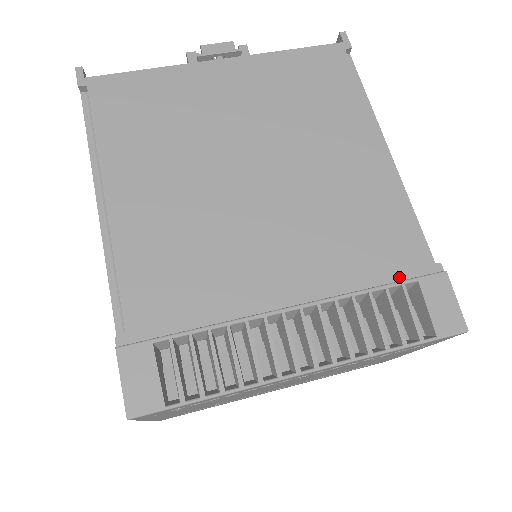
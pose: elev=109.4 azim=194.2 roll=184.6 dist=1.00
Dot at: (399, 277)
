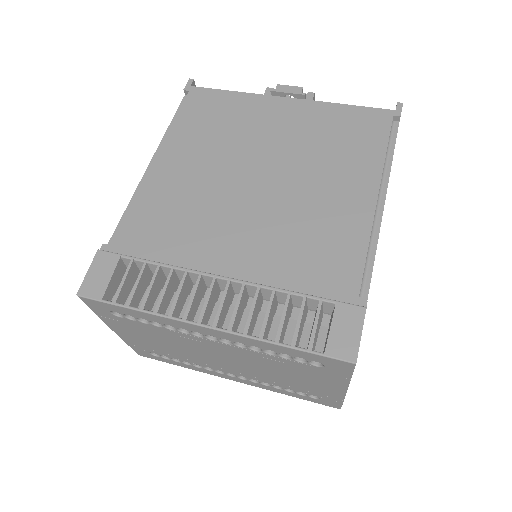
Dot at: (323, 295)
